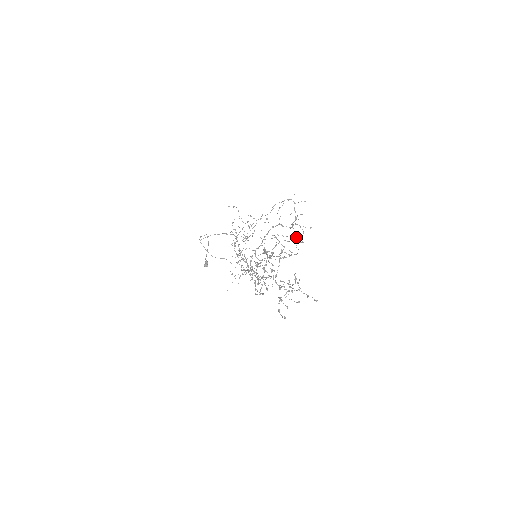
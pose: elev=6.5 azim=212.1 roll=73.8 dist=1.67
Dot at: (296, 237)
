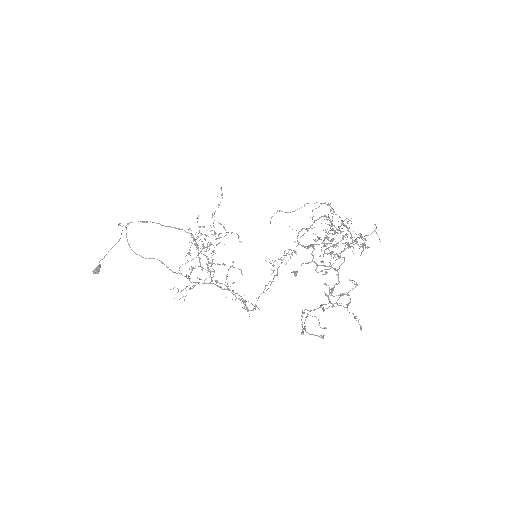
Dot at: (352, 239)
